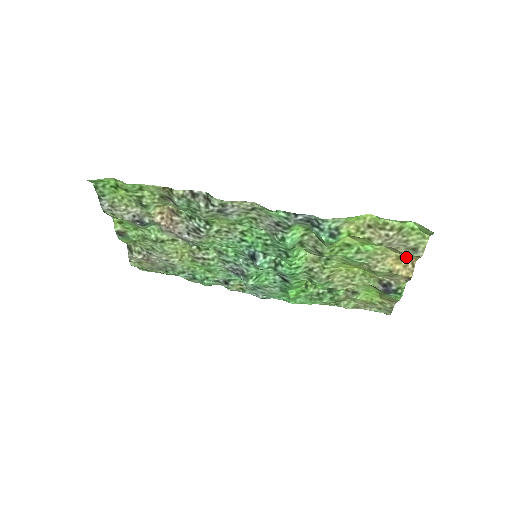
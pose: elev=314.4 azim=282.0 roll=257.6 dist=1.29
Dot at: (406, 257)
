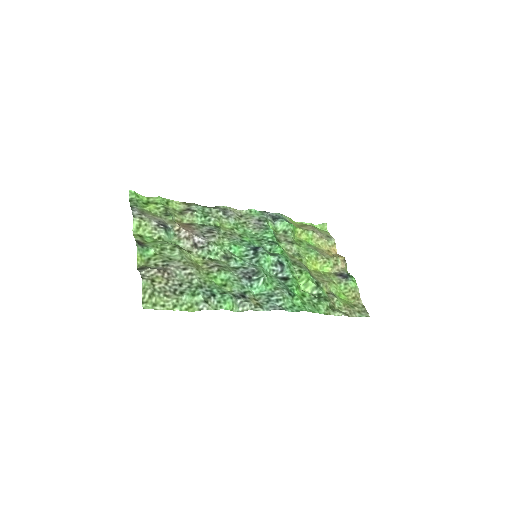
Dot at: (331, 250)
